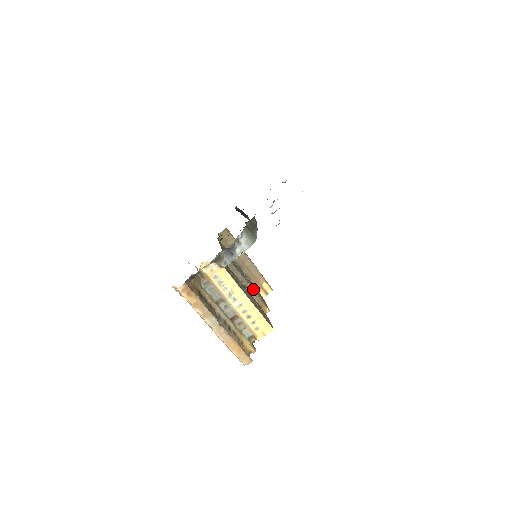
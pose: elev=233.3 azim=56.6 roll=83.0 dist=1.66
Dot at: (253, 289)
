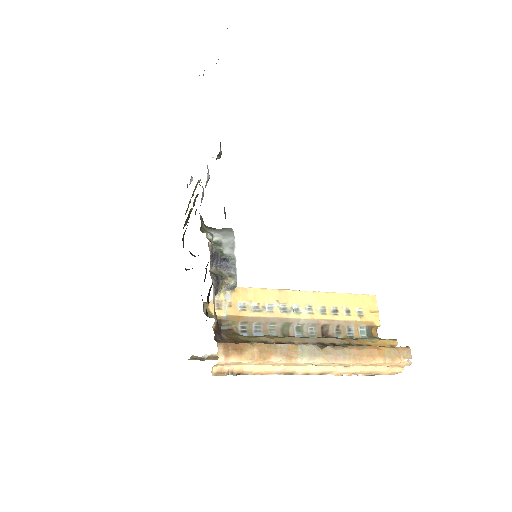
Dot at: occluded
